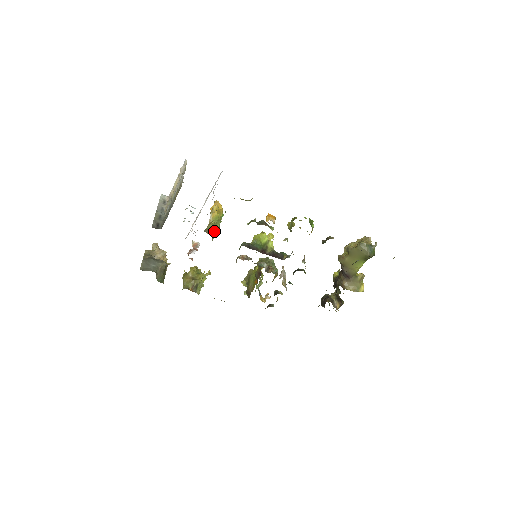
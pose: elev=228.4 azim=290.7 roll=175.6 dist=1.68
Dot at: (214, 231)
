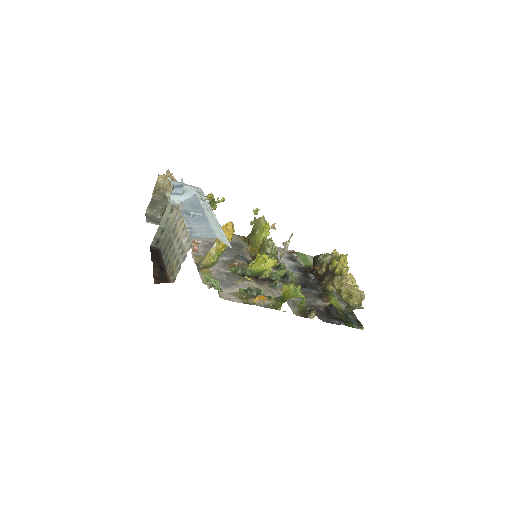
Dot at: occluded
